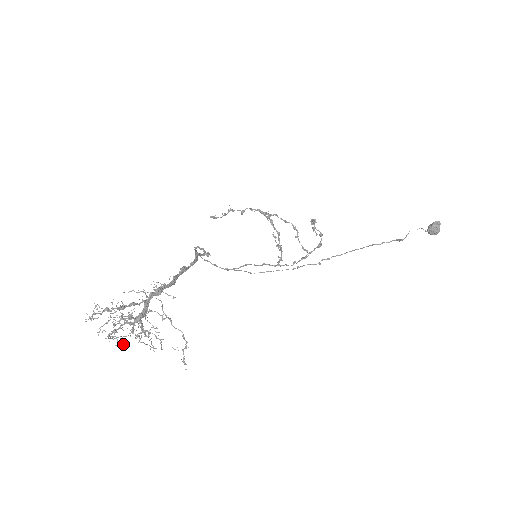
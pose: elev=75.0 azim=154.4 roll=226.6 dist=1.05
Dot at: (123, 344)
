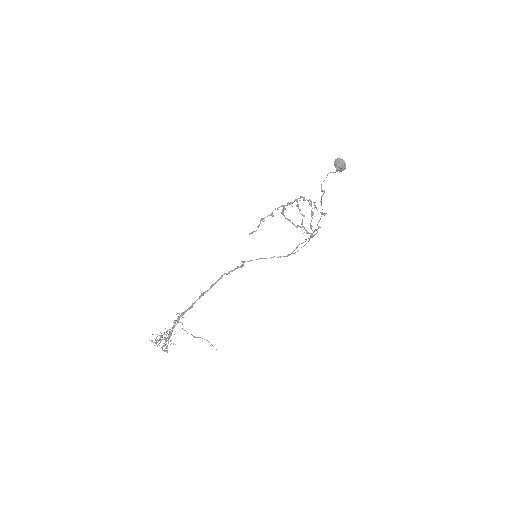
Dot at: (167, 351)
